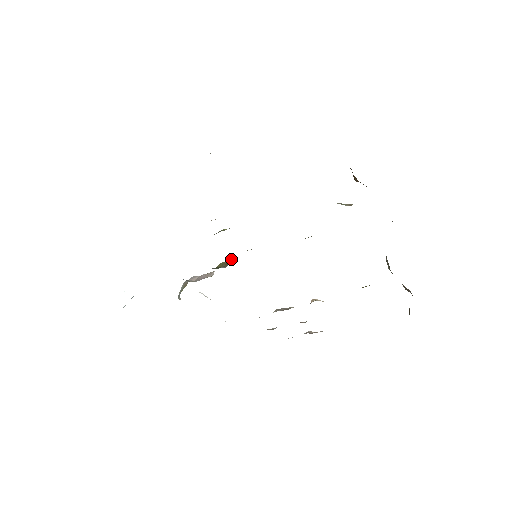
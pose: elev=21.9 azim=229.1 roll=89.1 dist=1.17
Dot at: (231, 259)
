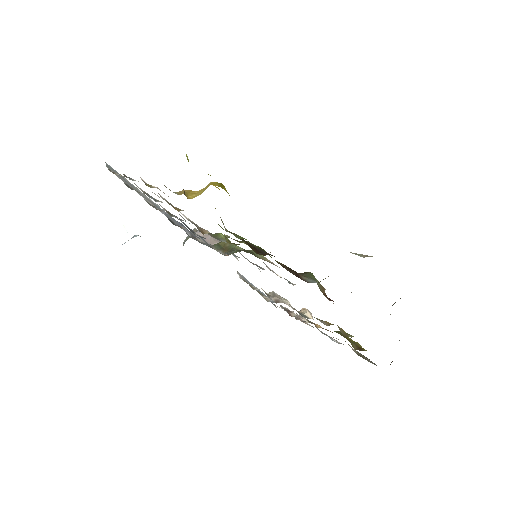
Dot at: (233, 245)
